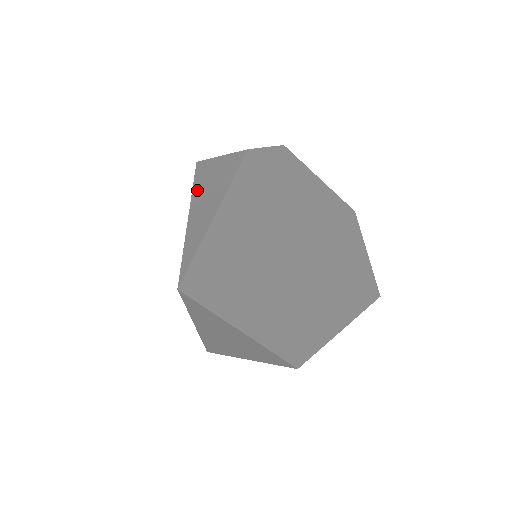
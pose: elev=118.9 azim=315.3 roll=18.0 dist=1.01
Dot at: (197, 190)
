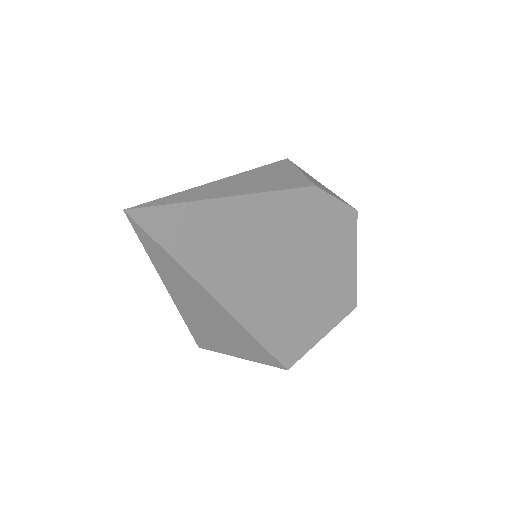
Dot at: (247, 174)
